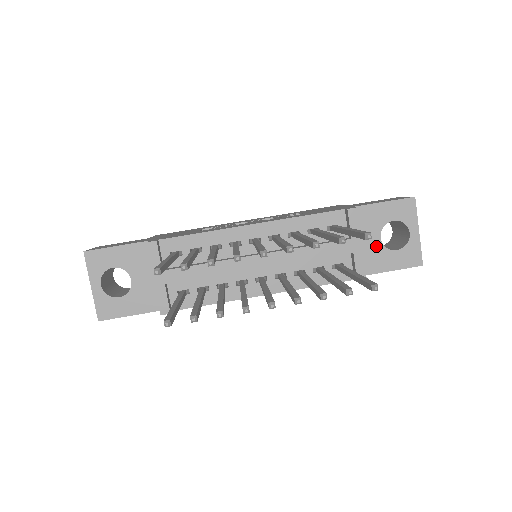
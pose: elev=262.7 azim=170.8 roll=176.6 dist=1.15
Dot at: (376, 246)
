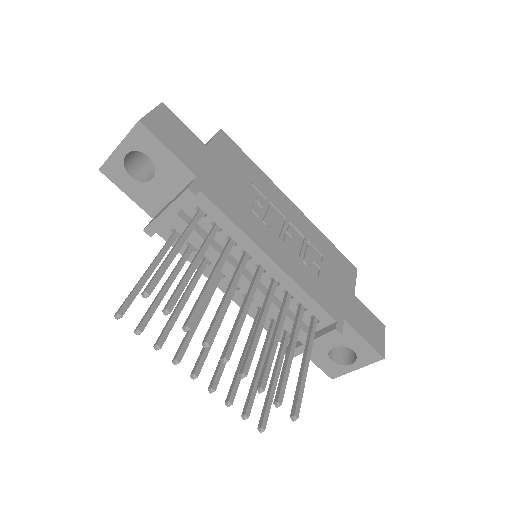
Dot at: (325, 347)
